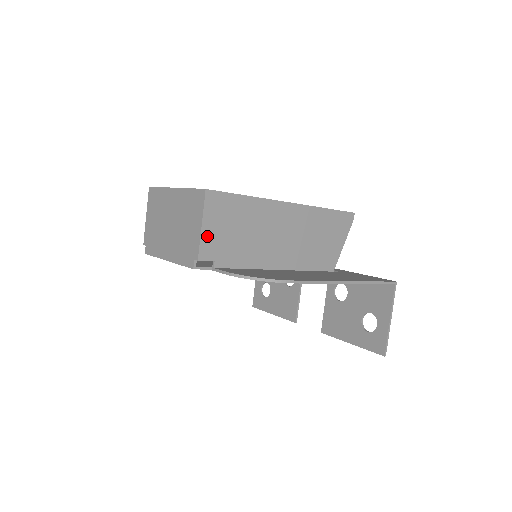
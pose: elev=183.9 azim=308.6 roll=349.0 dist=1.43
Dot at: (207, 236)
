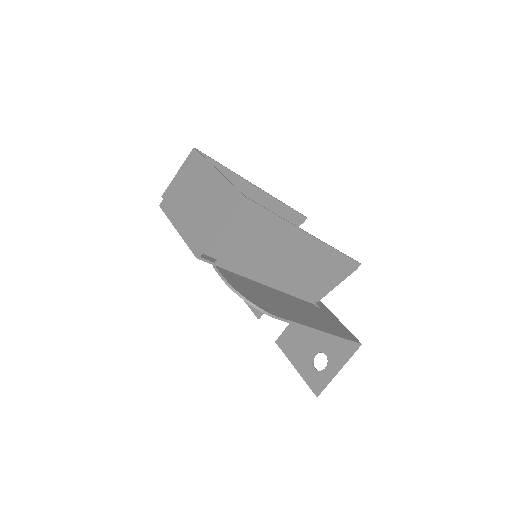
Dot at: (224, 237)
